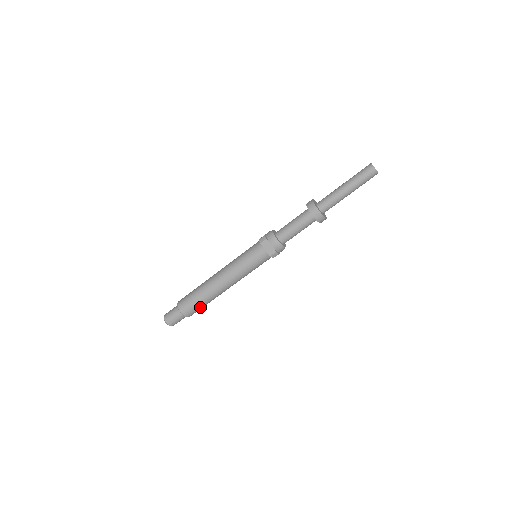
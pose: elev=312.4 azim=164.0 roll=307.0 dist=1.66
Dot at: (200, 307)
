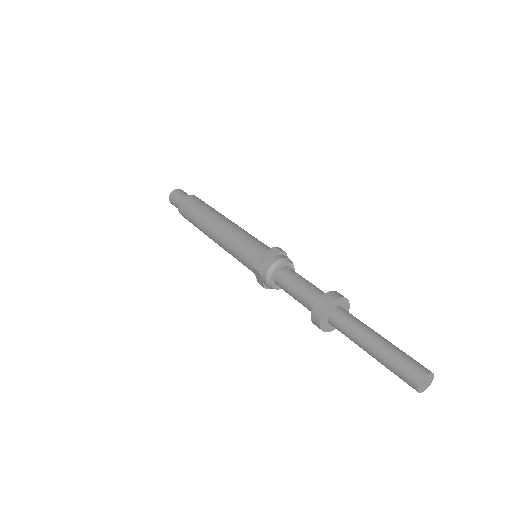
Dot at: occluded
